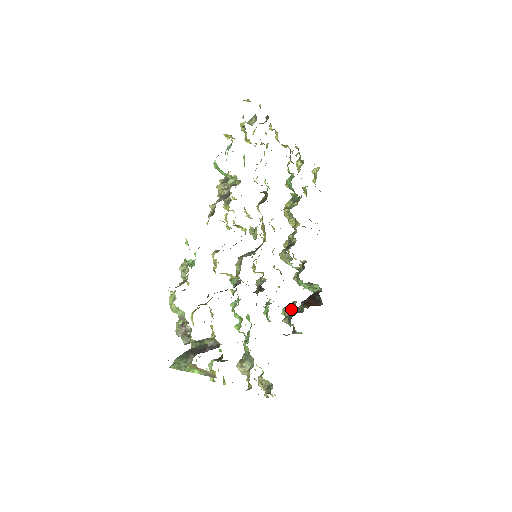
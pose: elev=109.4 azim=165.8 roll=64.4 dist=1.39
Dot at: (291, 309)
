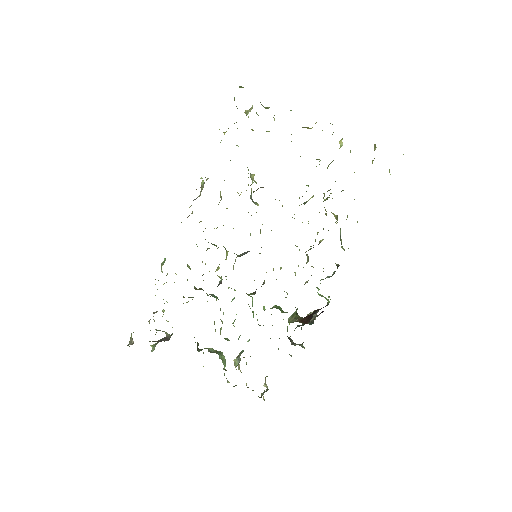
Dot at: occluded
